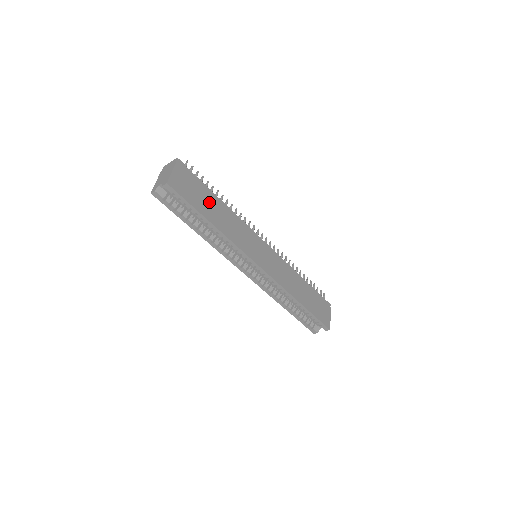
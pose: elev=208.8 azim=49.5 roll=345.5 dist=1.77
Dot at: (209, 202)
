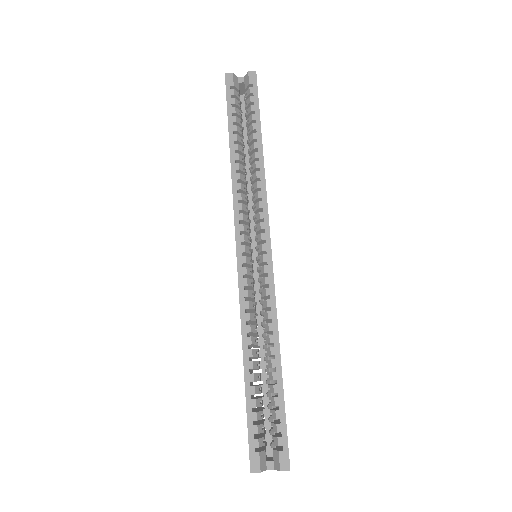
Dot at: occluded
